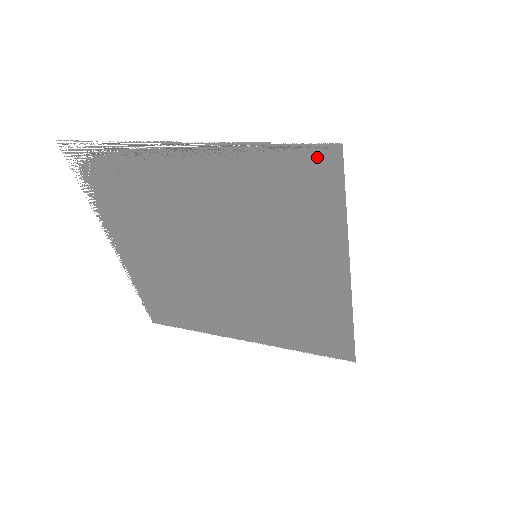
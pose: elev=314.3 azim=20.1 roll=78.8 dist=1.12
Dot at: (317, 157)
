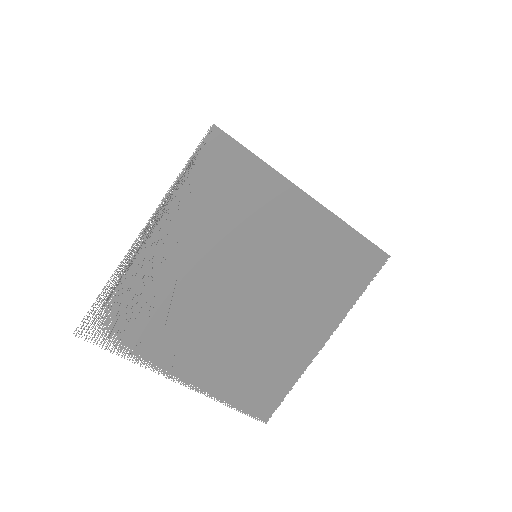
Dot at: (212, 146)
